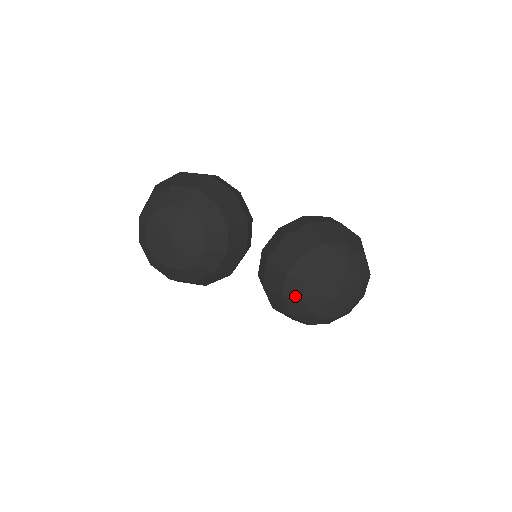
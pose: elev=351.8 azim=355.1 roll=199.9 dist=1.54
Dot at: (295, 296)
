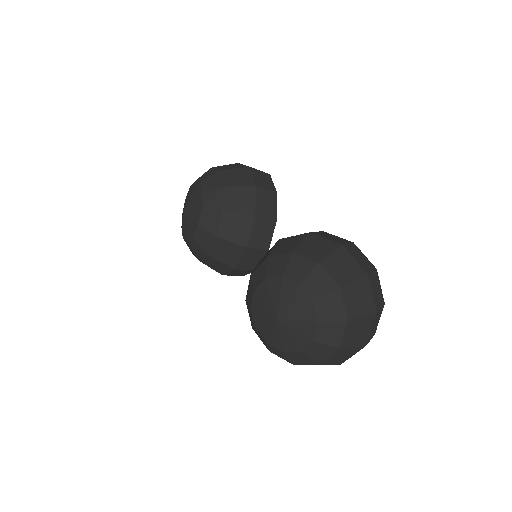
Dot at: (249, 302)
